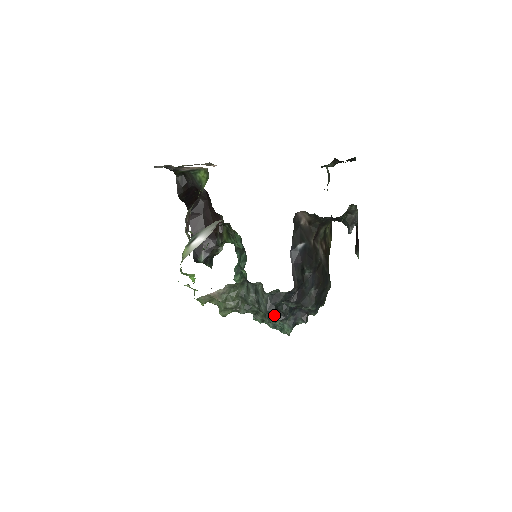
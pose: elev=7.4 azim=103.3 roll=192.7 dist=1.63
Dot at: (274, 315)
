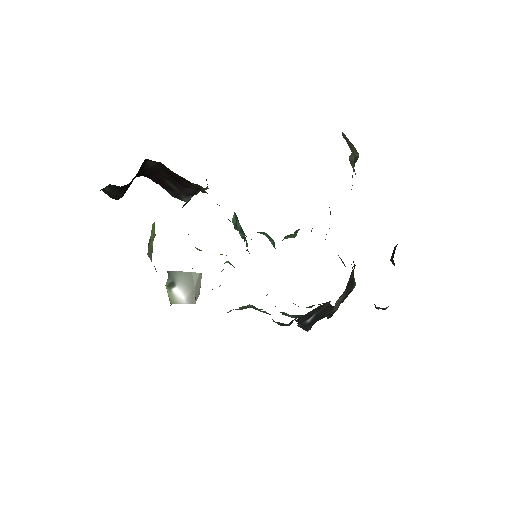
Dot at: (290, 316)
